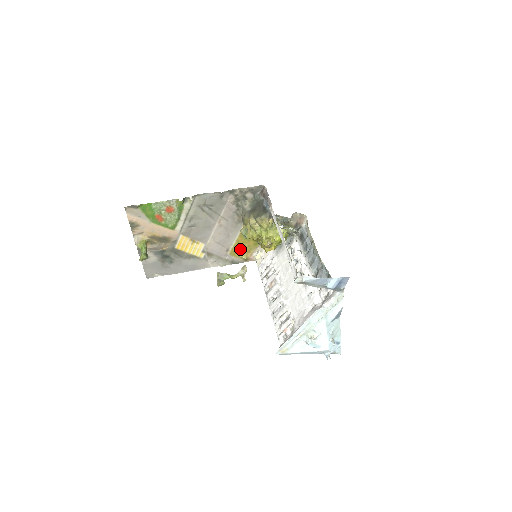
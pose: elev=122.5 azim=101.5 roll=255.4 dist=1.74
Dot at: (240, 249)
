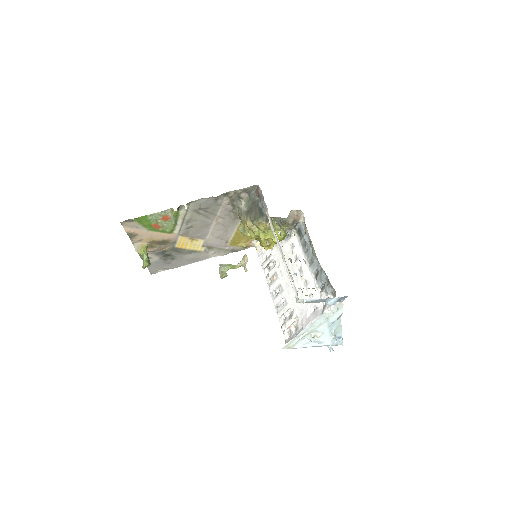
Dot at: (239, 239)
